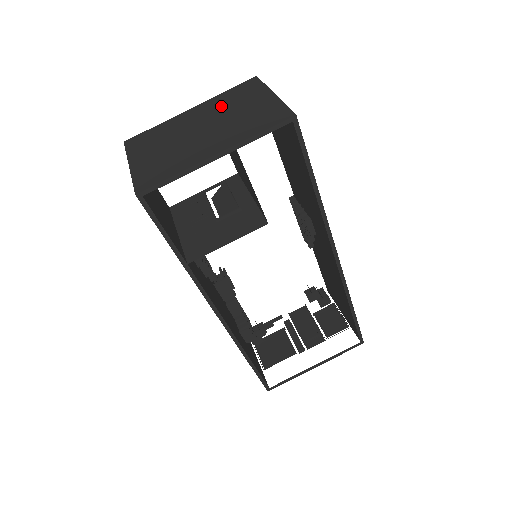
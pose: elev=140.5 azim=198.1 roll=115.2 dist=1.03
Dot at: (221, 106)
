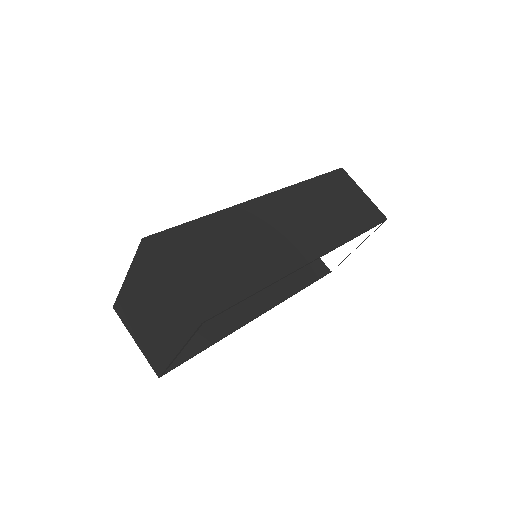
Dot at: (144, 283)
